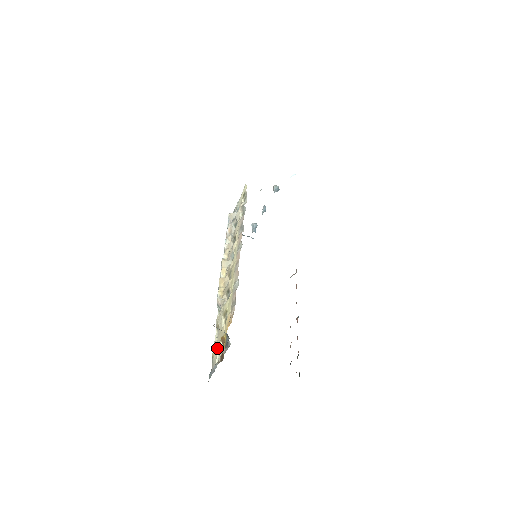
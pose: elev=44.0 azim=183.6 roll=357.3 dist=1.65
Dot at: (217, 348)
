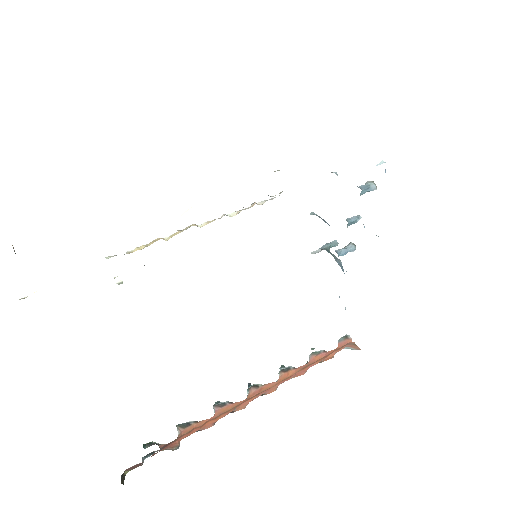
Dot at: occluded
